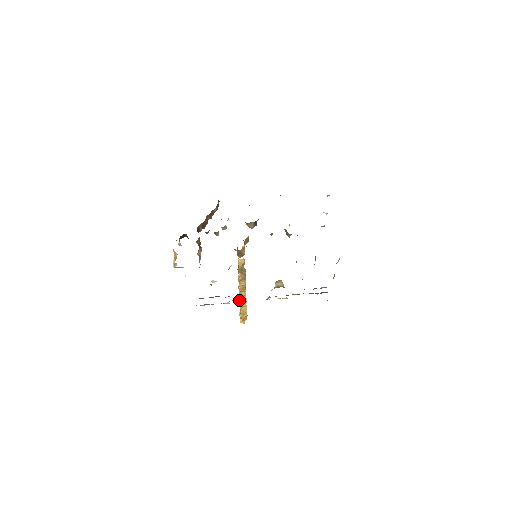
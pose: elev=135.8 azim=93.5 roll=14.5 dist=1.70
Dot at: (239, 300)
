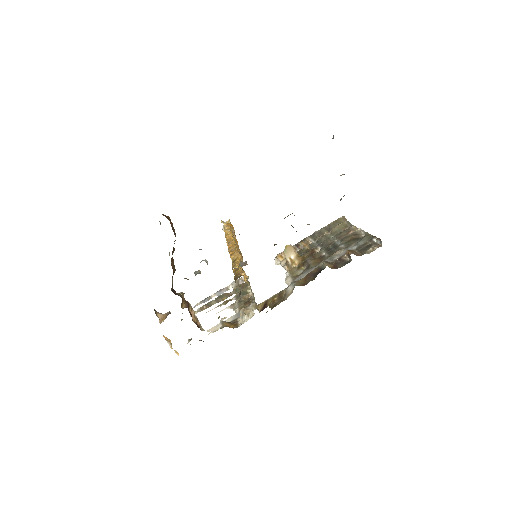
Dot at: (243, 277)
